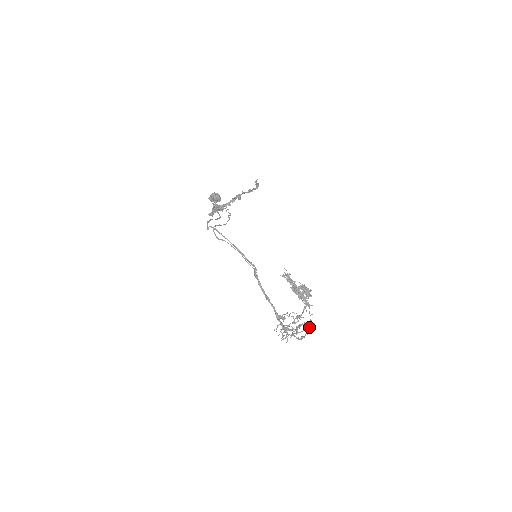
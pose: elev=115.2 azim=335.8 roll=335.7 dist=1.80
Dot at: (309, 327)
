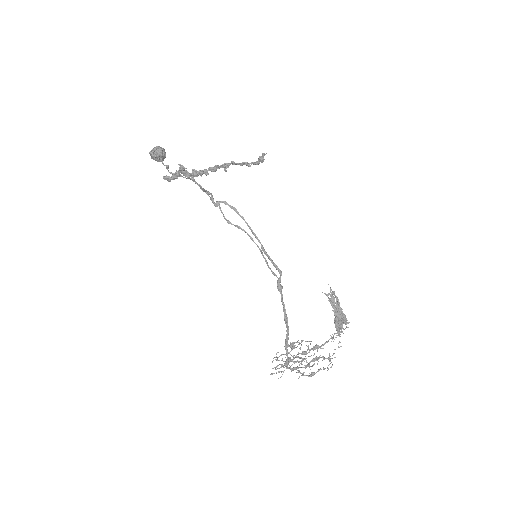
Dot at: (331, 362)
